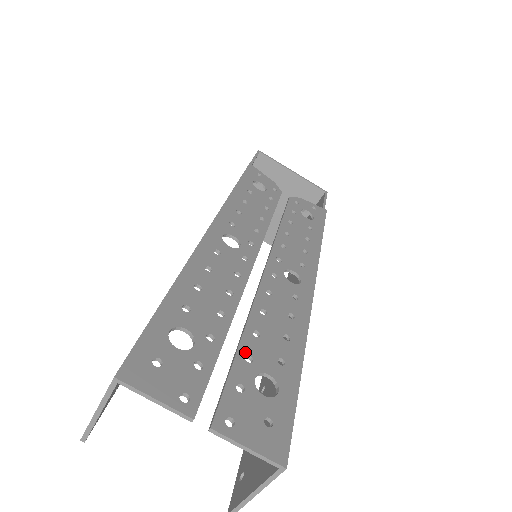
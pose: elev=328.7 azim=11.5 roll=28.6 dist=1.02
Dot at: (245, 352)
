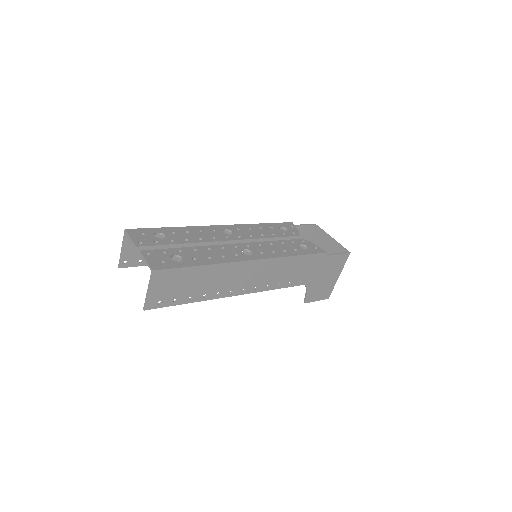
Dot at: (181, 250)
